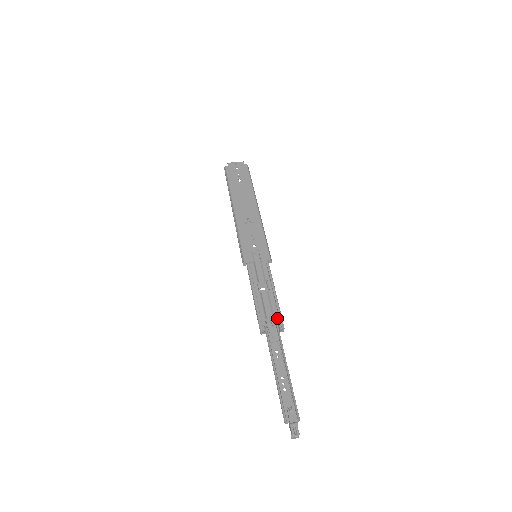
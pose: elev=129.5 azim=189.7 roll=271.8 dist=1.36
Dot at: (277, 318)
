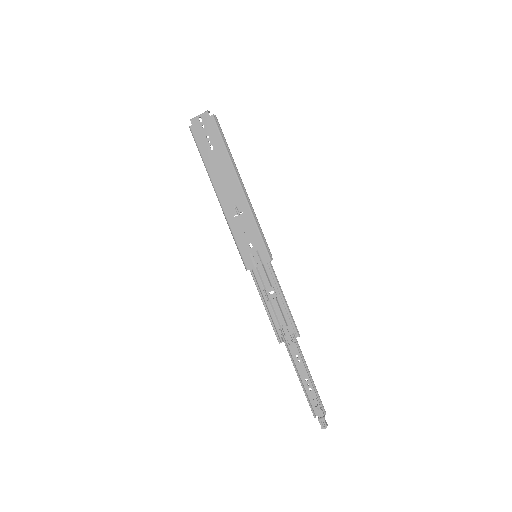
Dot at: (290, 328)
